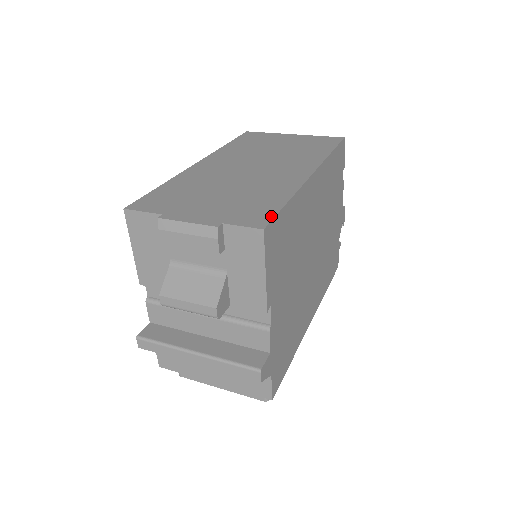
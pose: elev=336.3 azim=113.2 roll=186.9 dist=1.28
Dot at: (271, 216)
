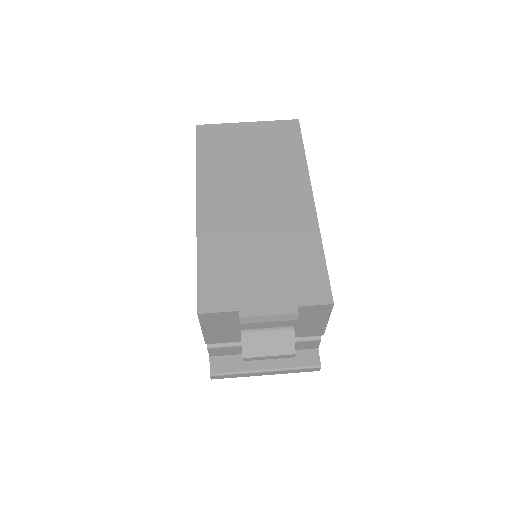
Dot at: (327, 283)
